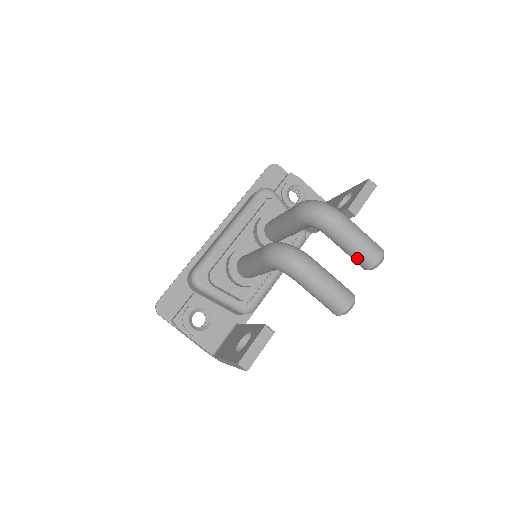
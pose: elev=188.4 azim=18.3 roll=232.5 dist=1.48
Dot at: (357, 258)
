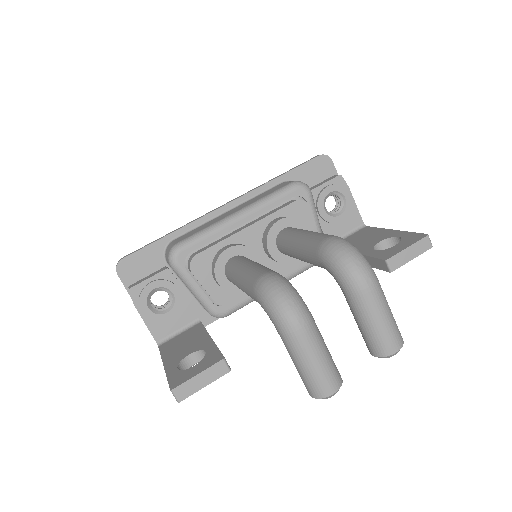
Dot at: (367, 338)
